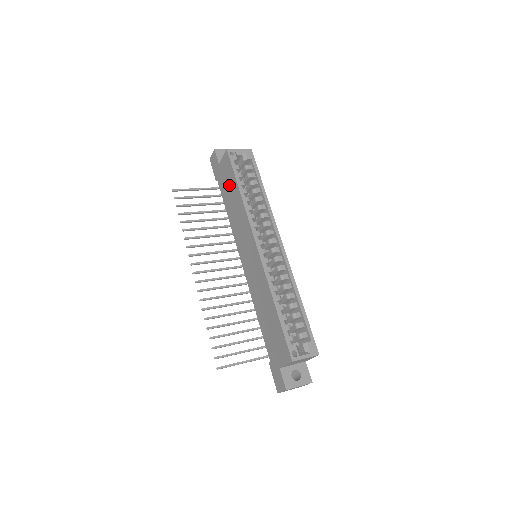
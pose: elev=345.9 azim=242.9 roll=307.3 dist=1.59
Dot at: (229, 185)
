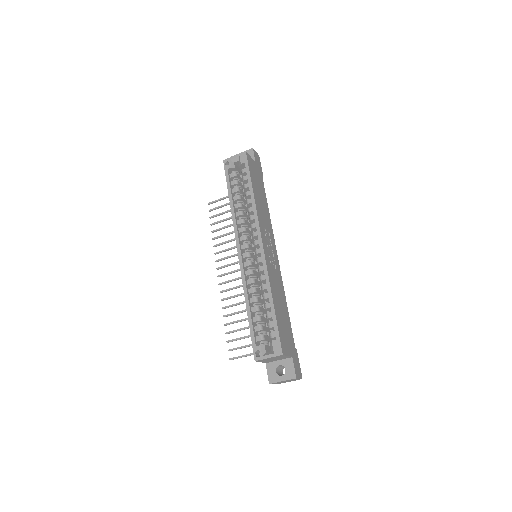
Dot at: occluded
